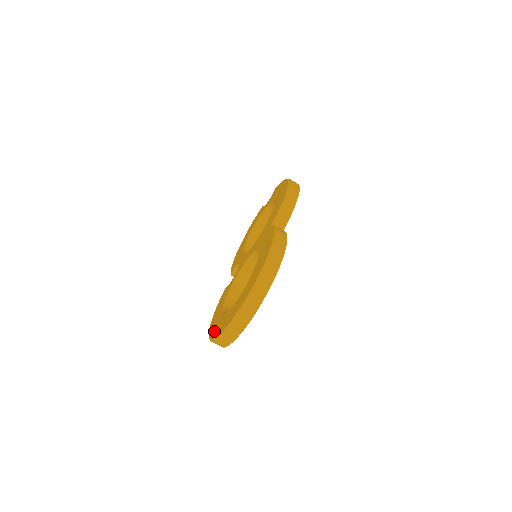
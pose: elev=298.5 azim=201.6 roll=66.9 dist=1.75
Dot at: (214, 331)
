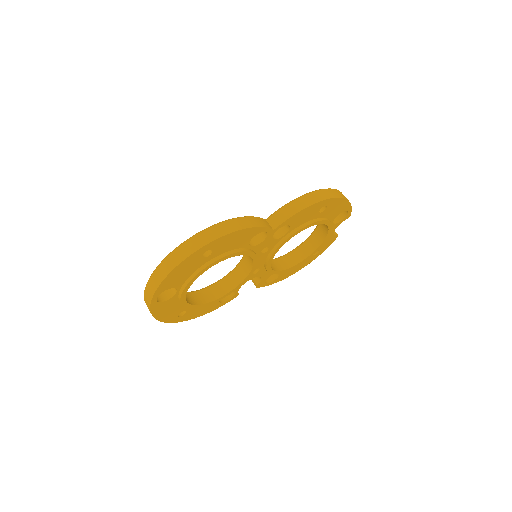
Dot at: occluded
